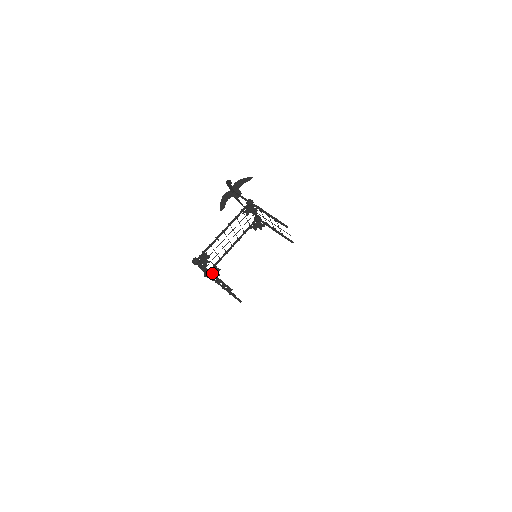
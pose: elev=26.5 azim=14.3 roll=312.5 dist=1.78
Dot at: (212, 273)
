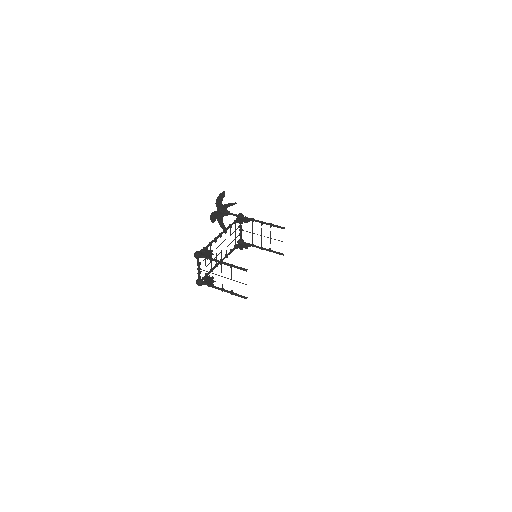
Dot at: occluded
